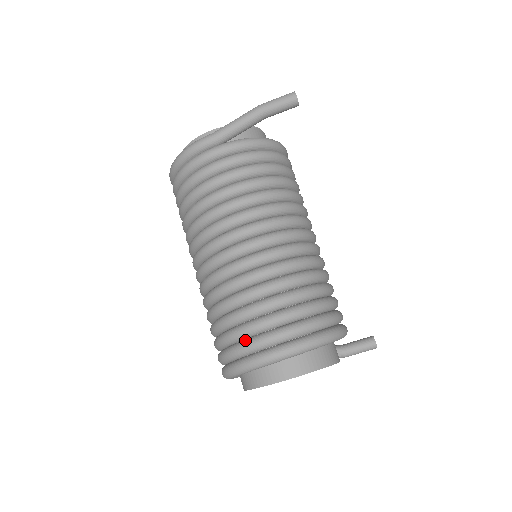
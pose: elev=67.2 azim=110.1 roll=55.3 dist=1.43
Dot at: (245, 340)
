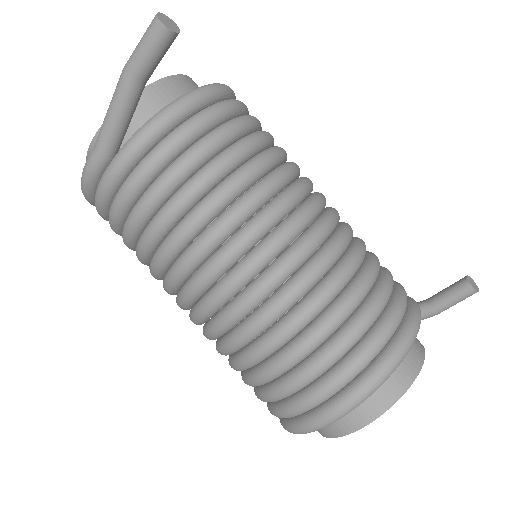
Dot at: (280, 404)
